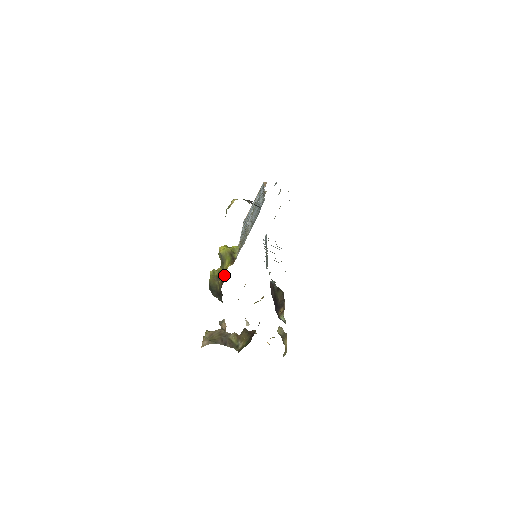
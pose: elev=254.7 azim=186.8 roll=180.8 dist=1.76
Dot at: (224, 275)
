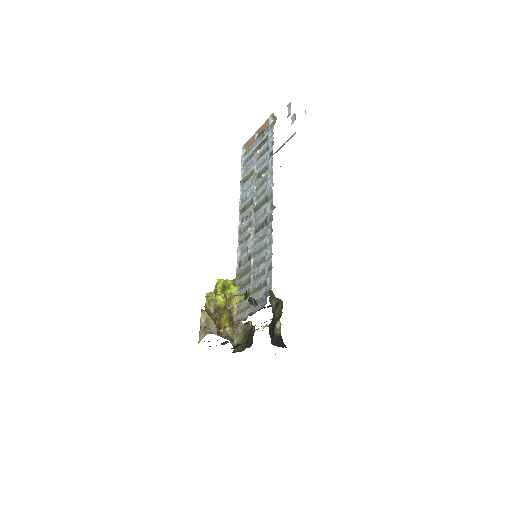
Dot at: (221, 327)
